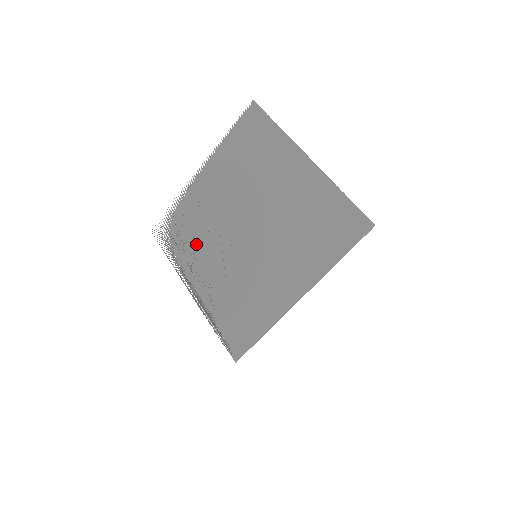
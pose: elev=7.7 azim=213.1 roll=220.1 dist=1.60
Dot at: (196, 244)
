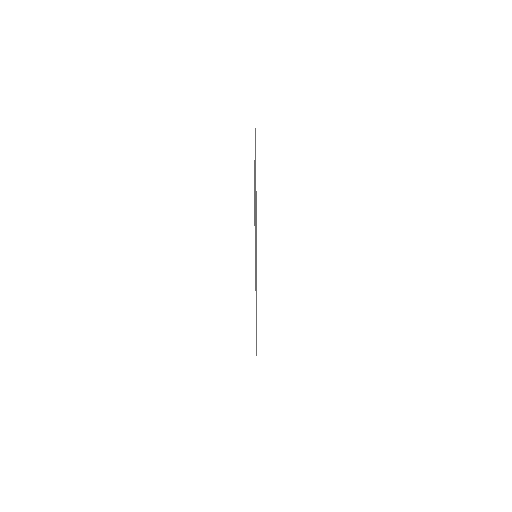
Dot at: occluded
